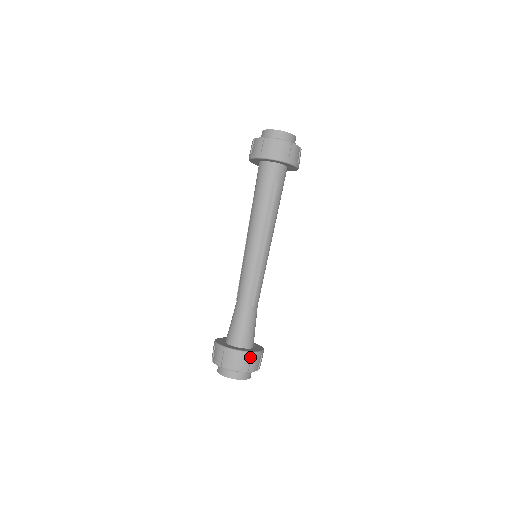
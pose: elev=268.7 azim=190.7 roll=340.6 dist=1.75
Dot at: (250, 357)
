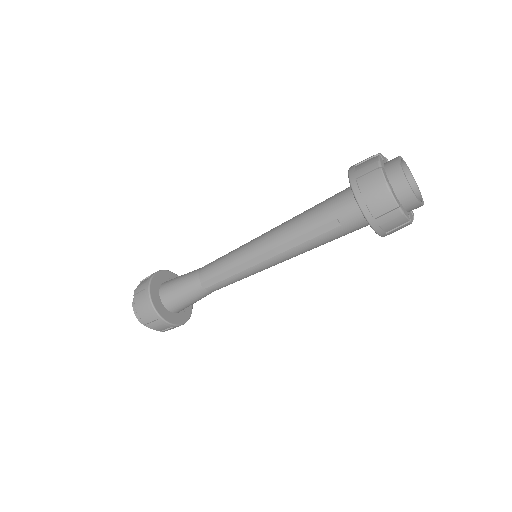
Dot at: (157, 318)
